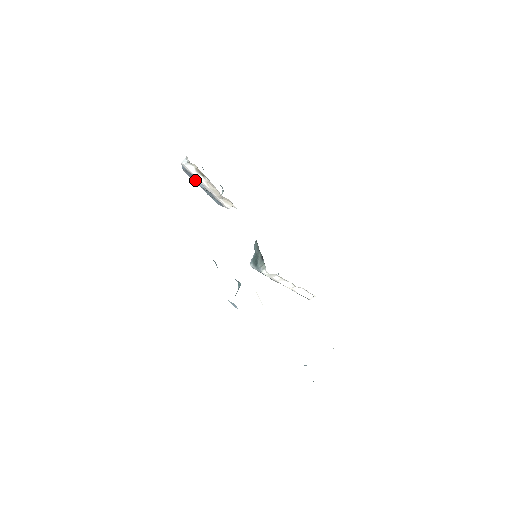
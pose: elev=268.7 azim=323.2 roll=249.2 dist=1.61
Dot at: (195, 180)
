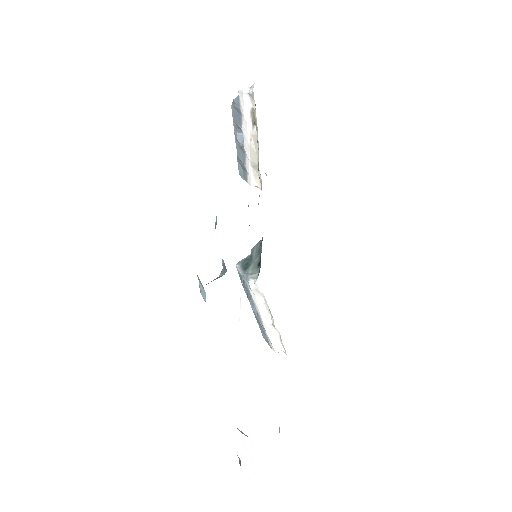
Dot at: (236, 127)
